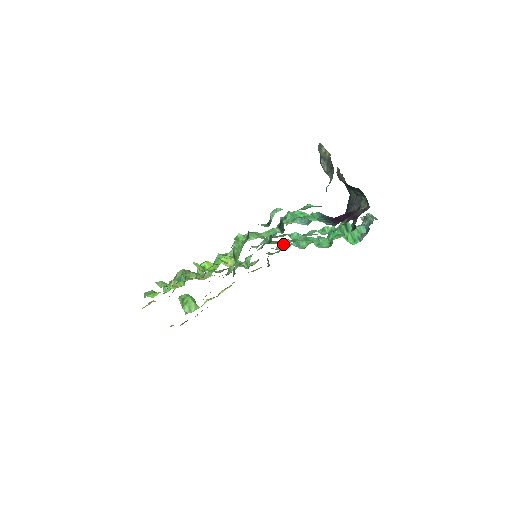
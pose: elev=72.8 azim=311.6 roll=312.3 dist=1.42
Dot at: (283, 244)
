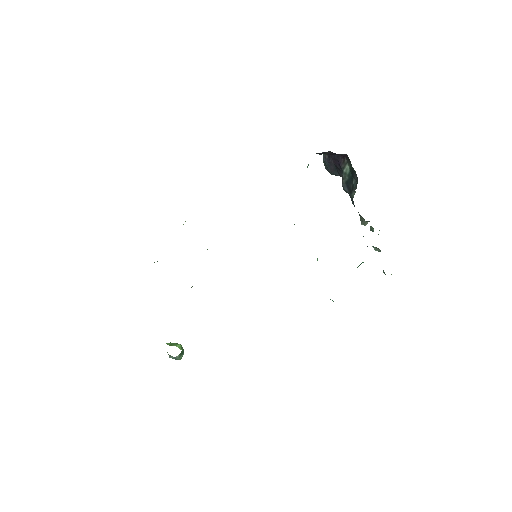
Dot at: occluded
